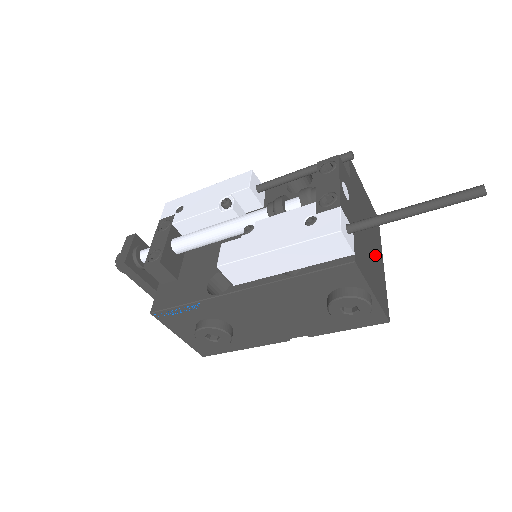
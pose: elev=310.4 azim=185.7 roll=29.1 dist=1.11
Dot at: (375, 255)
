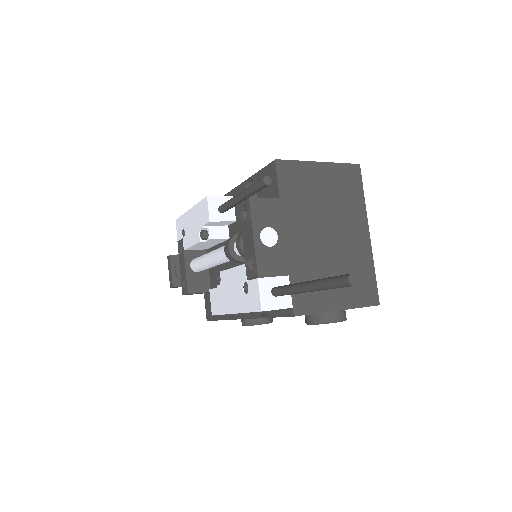
Dot at: (346, 245)
